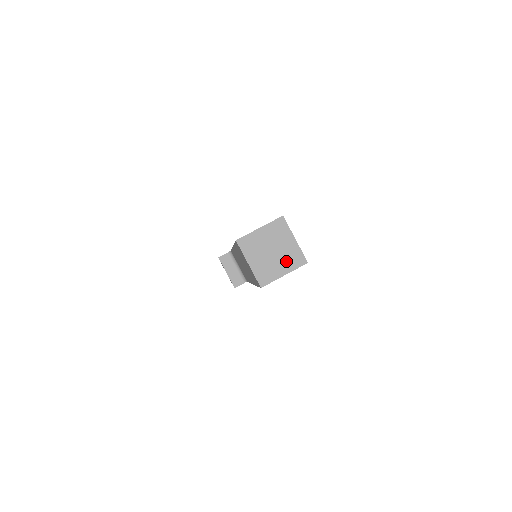
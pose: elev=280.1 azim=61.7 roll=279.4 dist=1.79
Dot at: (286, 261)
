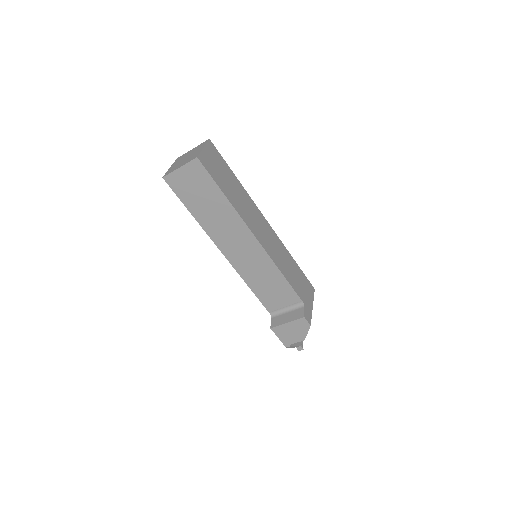
Dot at: (198, 149)
